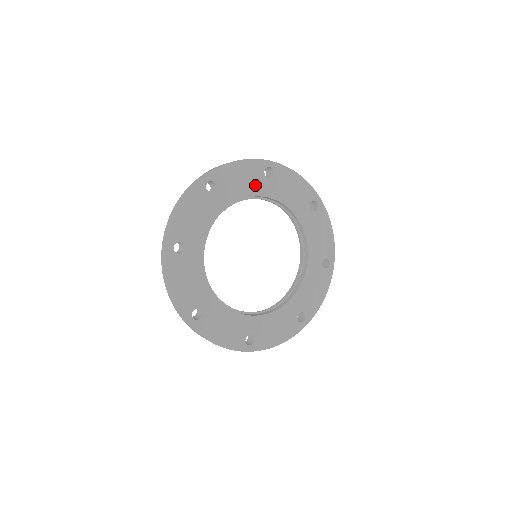
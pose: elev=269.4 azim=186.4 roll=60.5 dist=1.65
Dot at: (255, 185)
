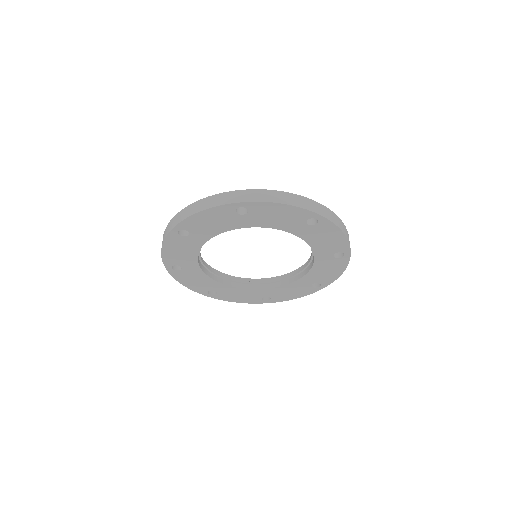
Dot at: (289, 224)
